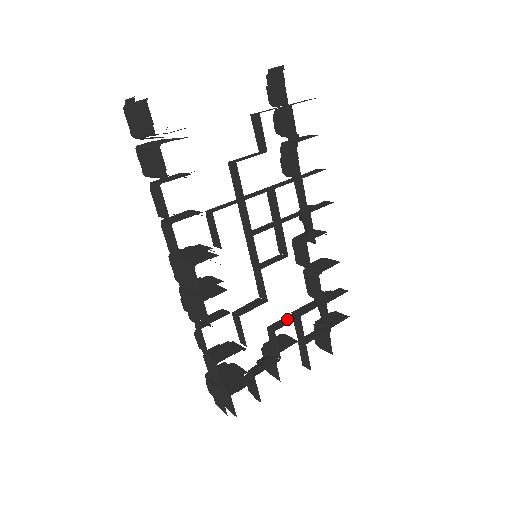
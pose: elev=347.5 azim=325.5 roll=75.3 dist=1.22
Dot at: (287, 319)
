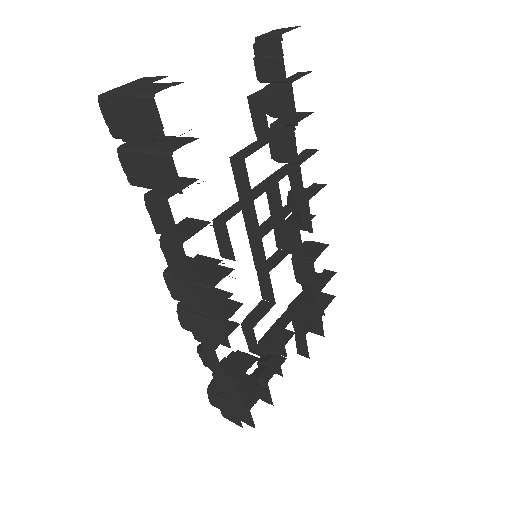
Dot at: (288, 315)
